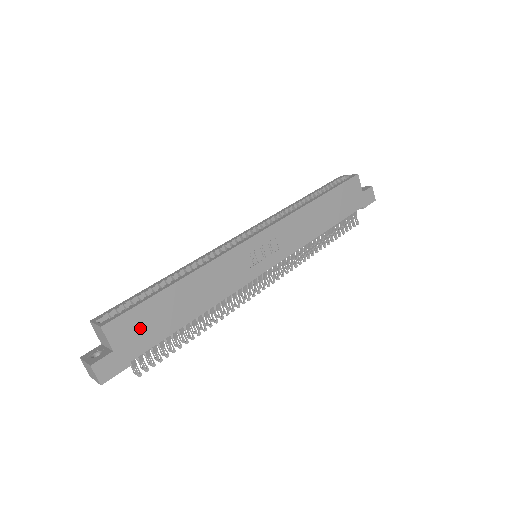
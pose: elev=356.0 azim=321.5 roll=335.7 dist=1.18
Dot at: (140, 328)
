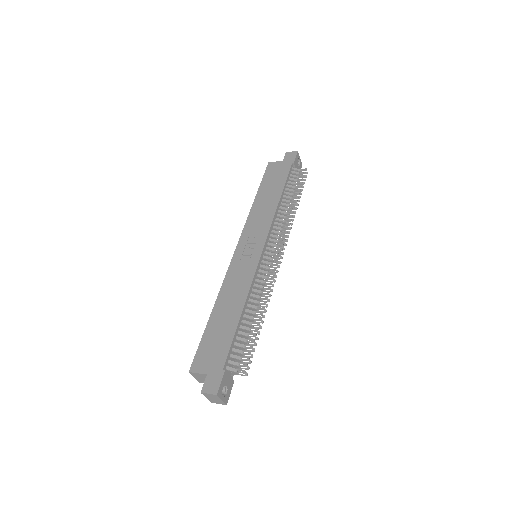
Dot at: (212, 351)
